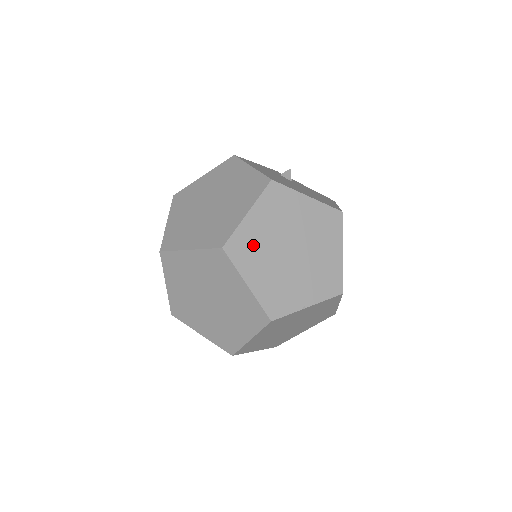
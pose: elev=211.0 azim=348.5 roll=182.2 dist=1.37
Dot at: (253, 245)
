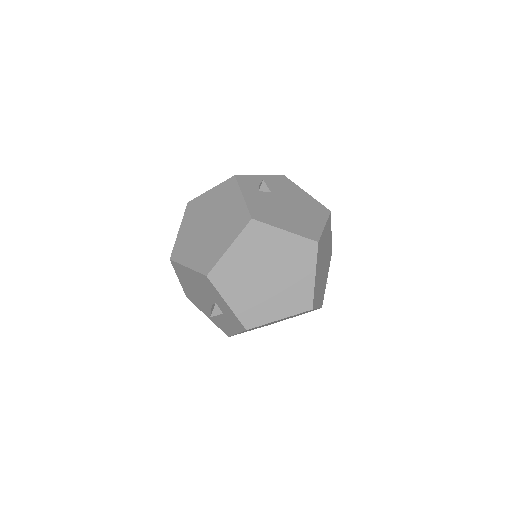
Dot at: (317, 288)
